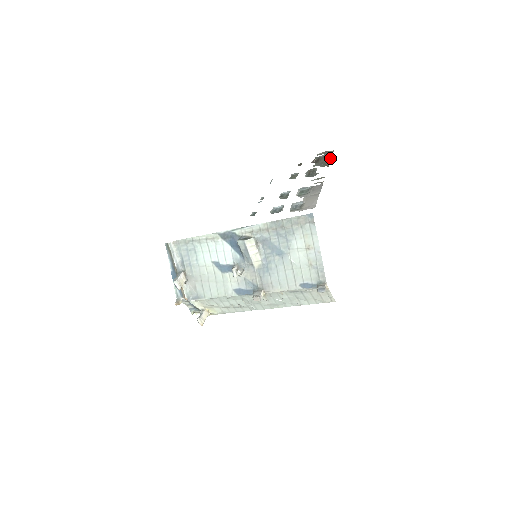
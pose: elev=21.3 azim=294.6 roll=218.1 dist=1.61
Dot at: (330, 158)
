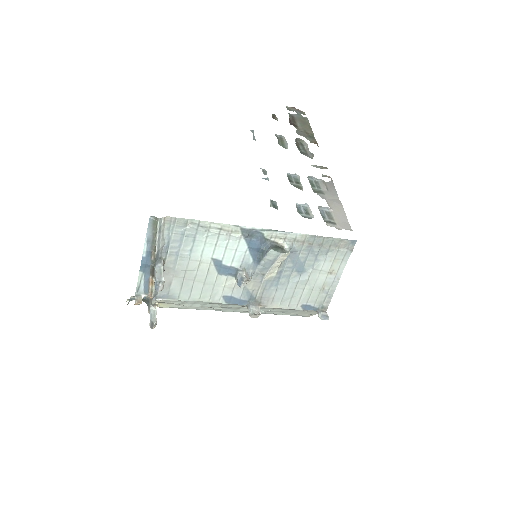
Dot at: (311, 128)
